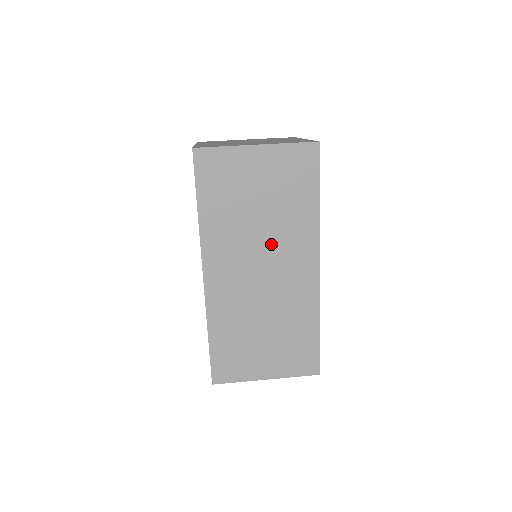
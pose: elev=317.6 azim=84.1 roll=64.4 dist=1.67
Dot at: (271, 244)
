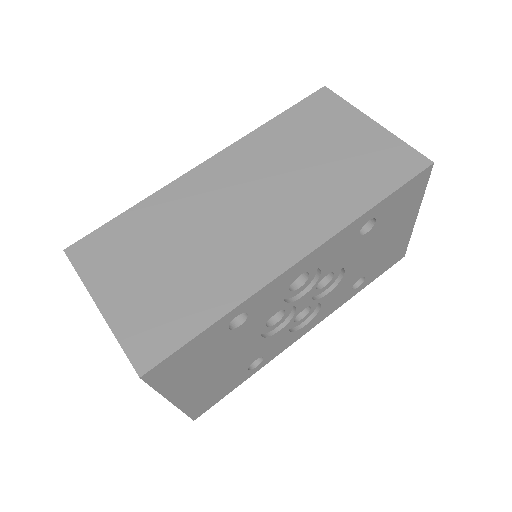
Dot at: (287, 194)
